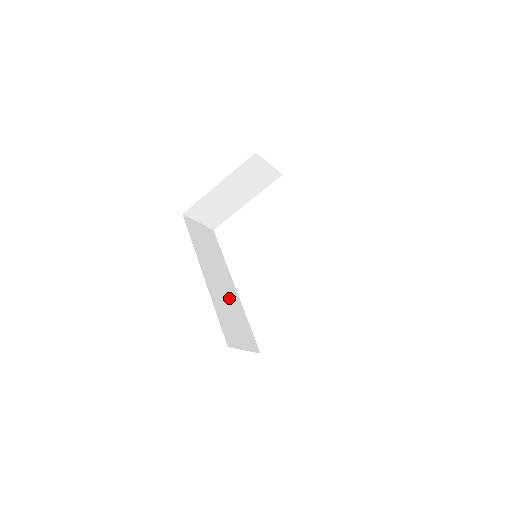
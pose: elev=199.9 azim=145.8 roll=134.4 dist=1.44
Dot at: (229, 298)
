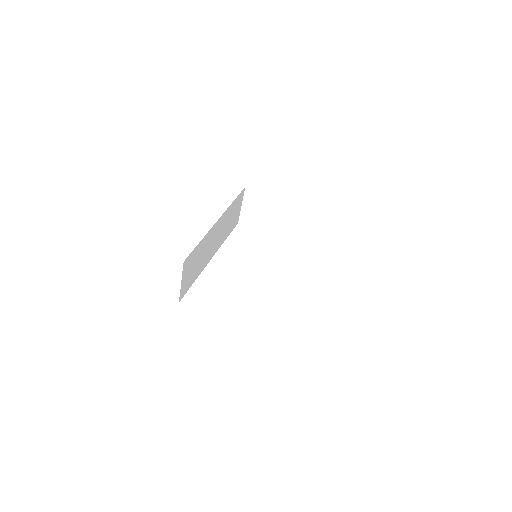
Dot at: (207, 253)
